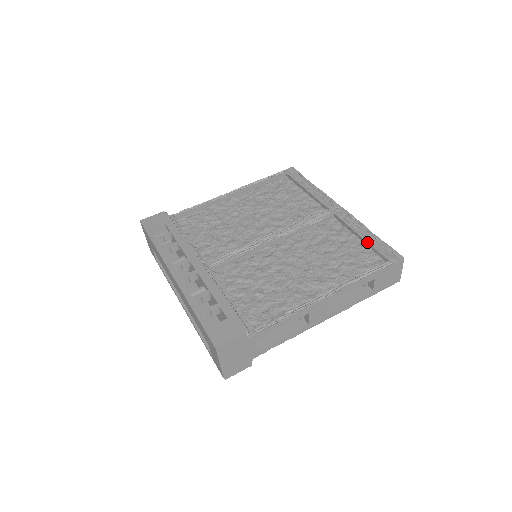
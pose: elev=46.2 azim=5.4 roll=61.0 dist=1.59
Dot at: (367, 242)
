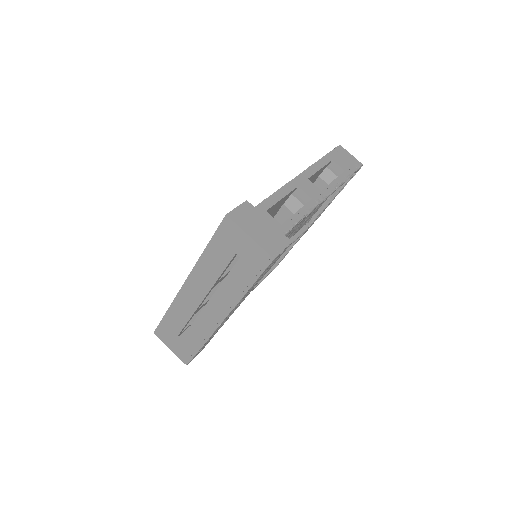
Dot at: occluded
